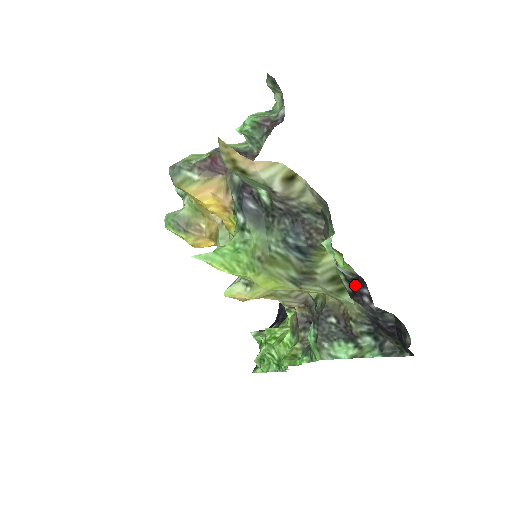
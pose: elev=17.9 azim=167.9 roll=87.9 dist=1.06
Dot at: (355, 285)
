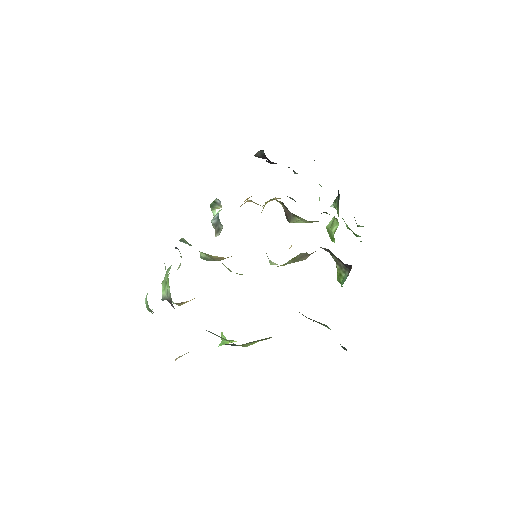
Dot at: occluded
